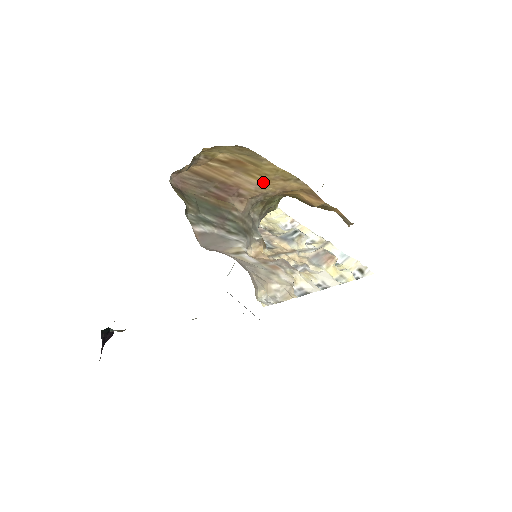
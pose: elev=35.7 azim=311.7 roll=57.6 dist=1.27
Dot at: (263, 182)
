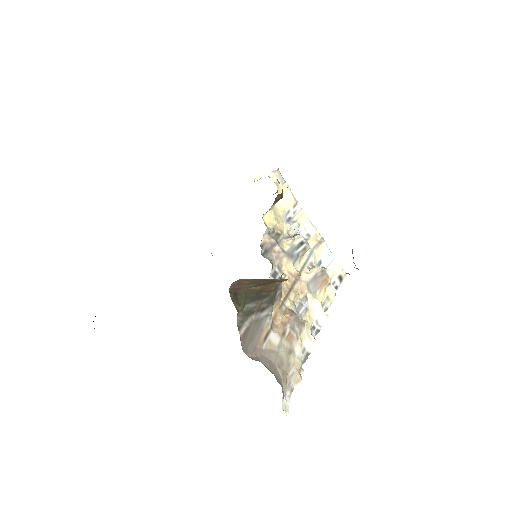
Dot at: occluded
